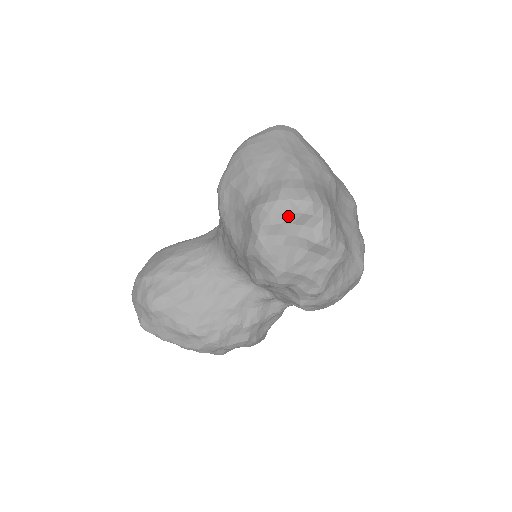
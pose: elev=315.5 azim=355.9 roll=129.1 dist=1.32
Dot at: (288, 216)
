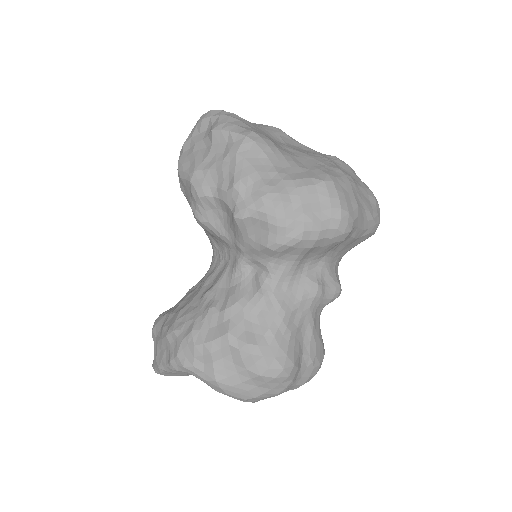
Dot at: (195, 130)
